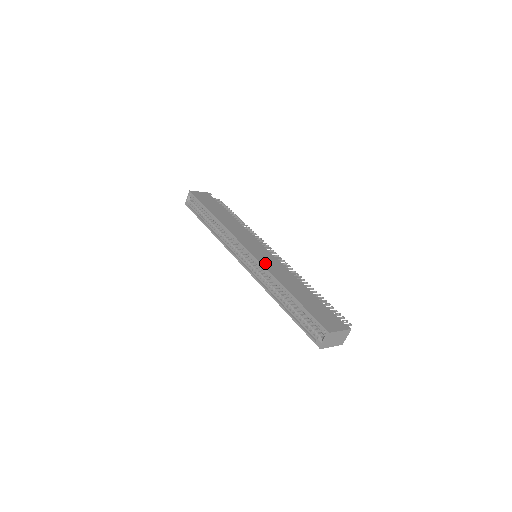
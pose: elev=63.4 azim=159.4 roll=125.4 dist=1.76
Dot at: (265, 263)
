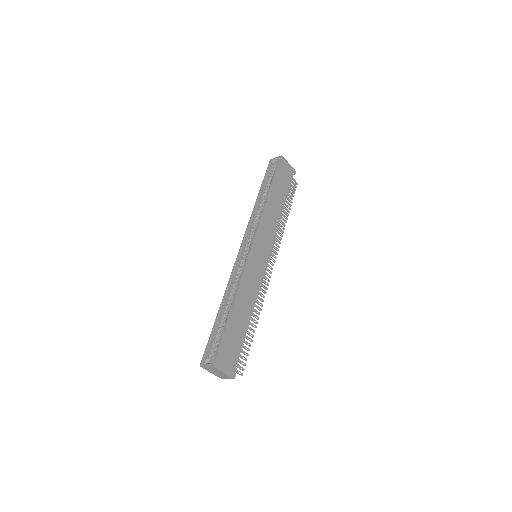
Dot at: (249, 270)
